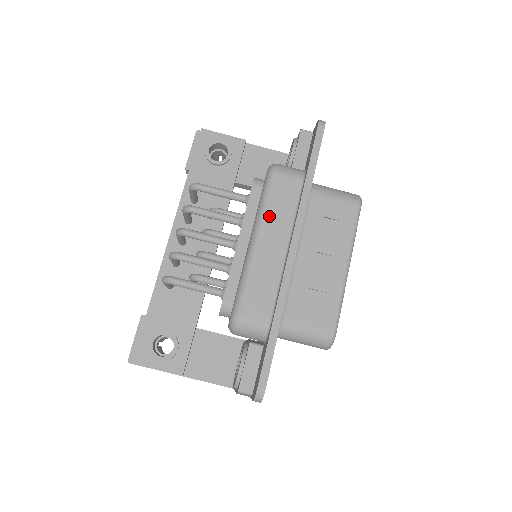
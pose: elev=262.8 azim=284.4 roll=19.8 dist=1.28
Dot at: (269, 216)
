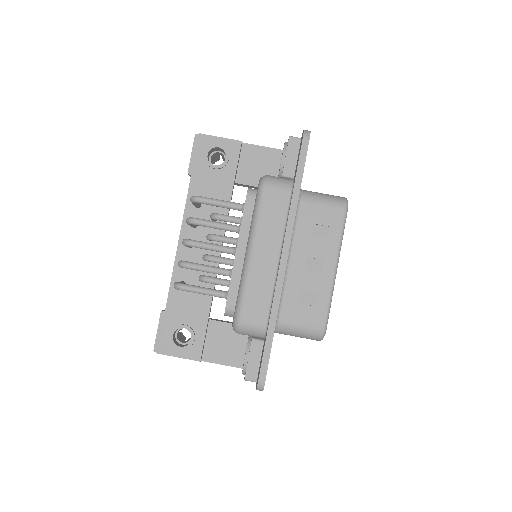
Dot at: (261, 229)
